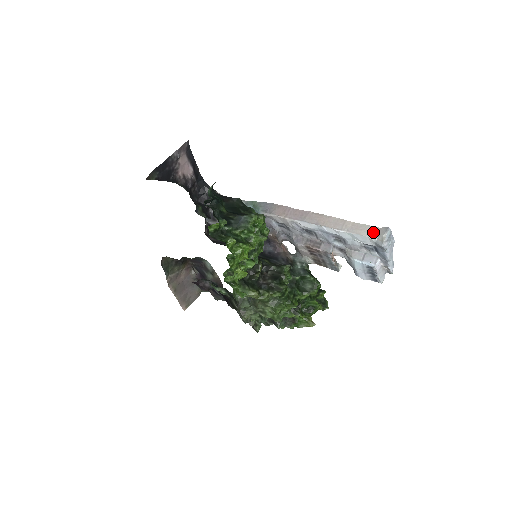
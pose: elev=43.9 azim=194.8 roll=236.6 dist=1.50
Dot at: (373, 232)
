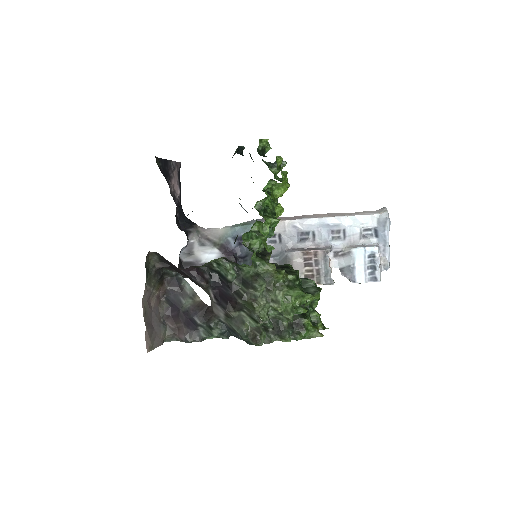
Dot at: (373, 212)
